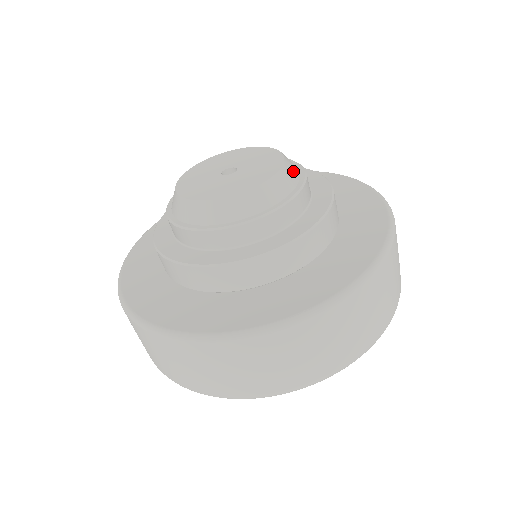
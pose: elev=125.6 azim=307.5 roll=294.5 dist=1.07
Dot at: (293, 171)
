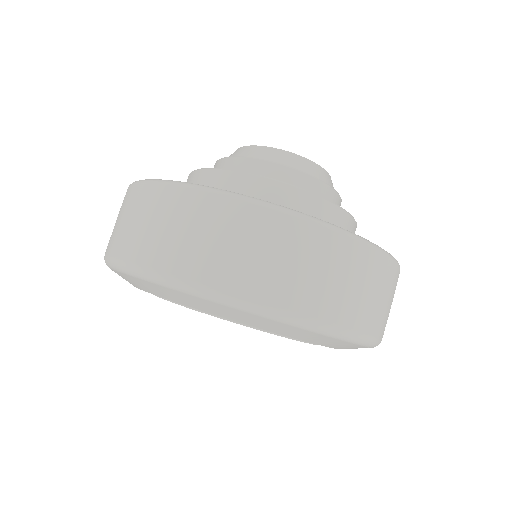
Dot at: occluded
